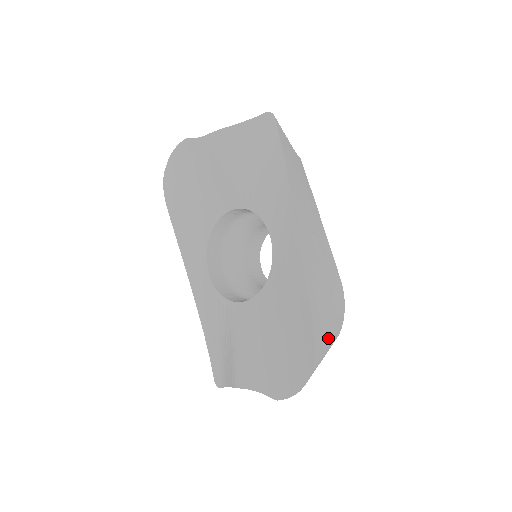
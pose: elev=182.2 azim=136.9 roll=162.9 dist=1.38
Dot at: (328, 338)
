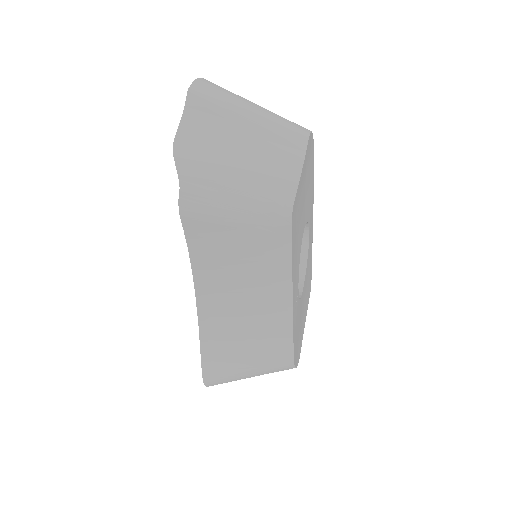
Dot at: (242, 378)
